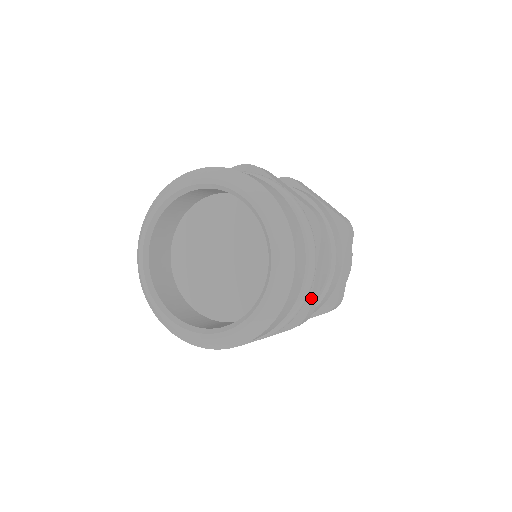
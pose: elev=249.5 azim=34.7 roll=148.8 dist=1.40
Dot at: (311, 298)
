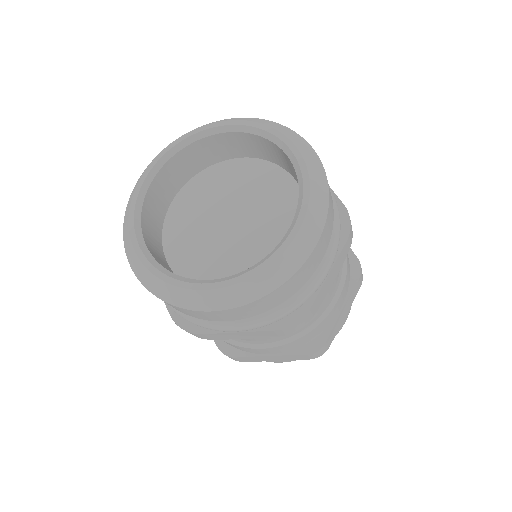
Dot at: (314, 300)
